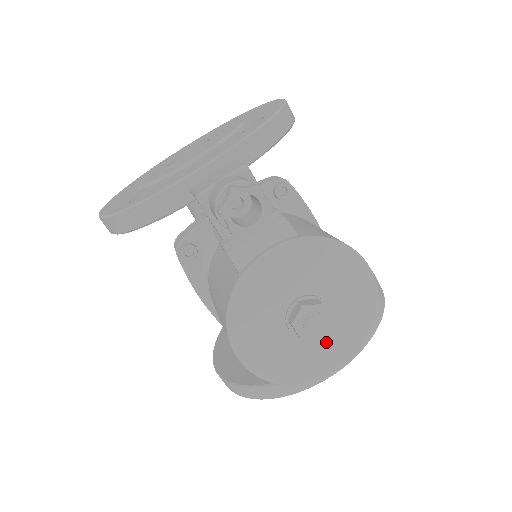
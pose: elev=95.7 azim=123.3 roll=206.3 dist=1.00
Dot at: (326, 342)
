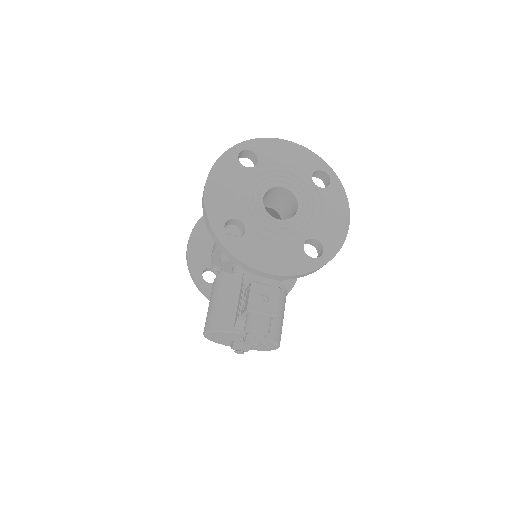
Dot at: occluded
